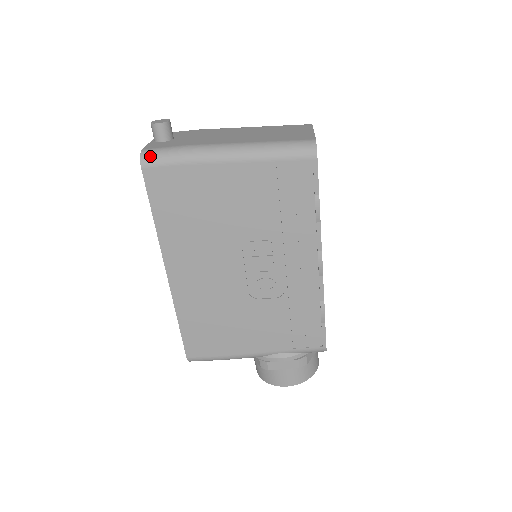
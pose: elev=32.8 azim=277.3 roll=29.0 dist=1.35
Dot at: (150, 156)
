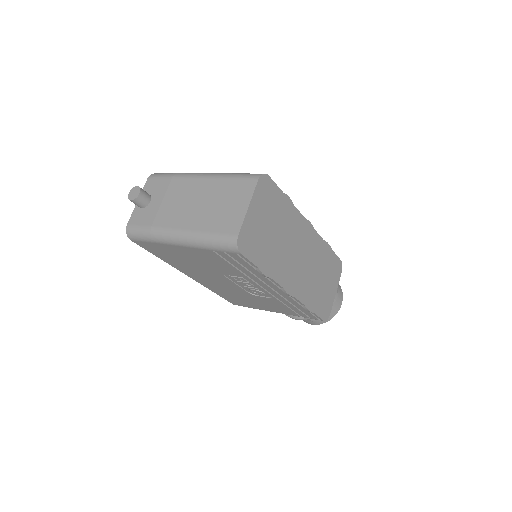
Dot at: (132, 234)
